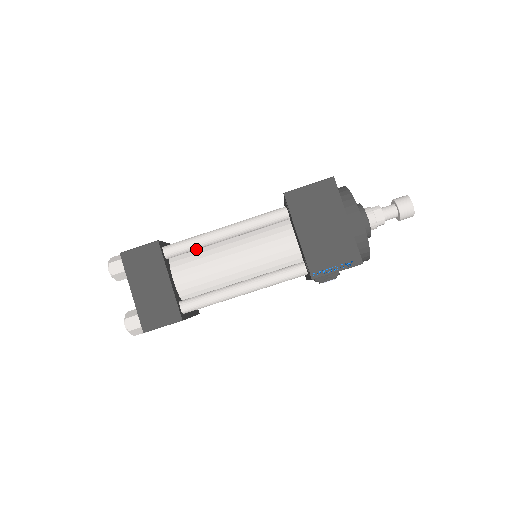
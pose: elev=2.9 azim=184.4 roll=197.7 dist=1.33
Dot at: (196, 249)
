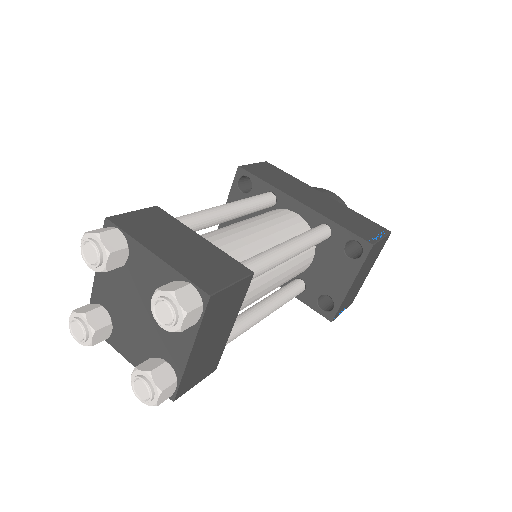
Dot at: occluded
